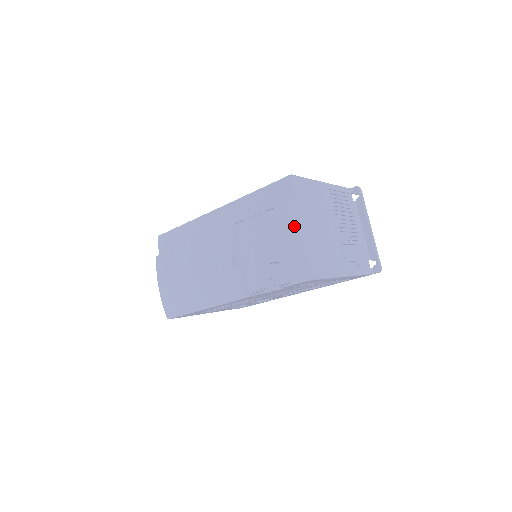
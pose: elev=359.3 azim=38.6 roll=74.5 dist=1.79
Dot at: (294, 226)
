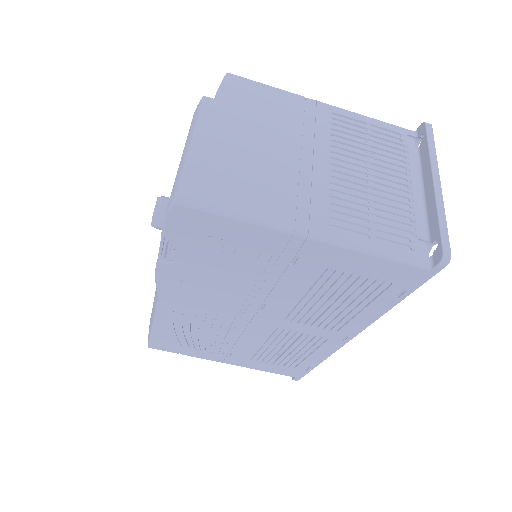
Dot at: (192, 130)
